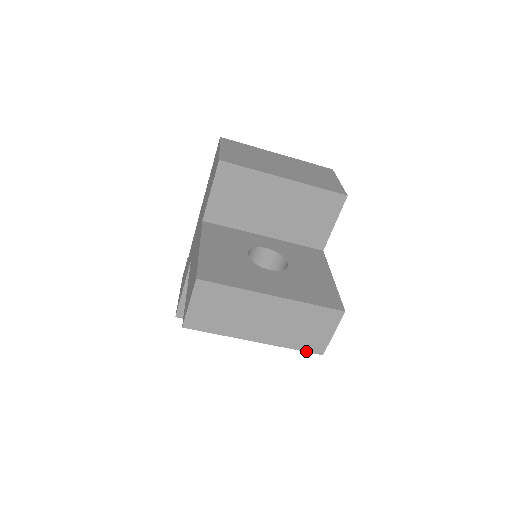
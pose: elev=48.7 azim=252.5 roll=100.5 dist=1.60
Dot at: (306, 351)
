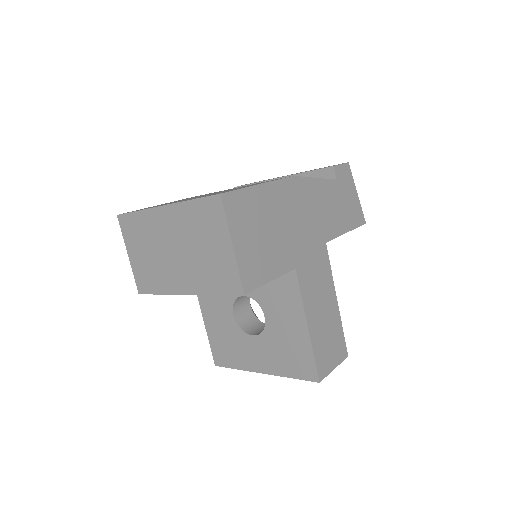
Dot at: occluded
